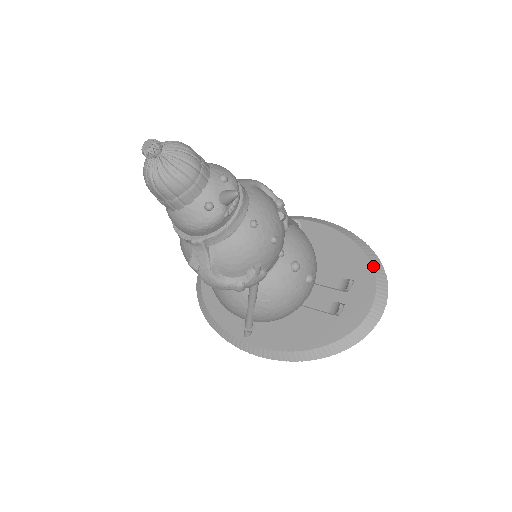
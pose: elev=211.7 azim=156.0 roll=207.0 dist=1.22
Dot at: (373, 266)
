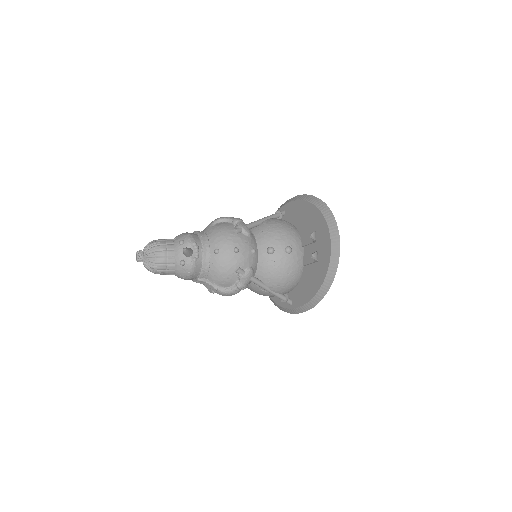
Dot at: (322, 213)
